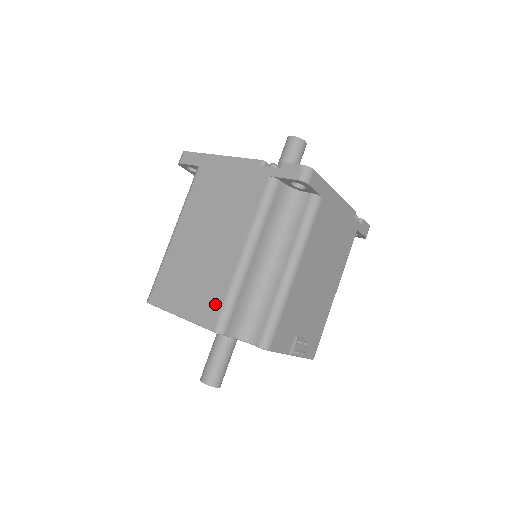
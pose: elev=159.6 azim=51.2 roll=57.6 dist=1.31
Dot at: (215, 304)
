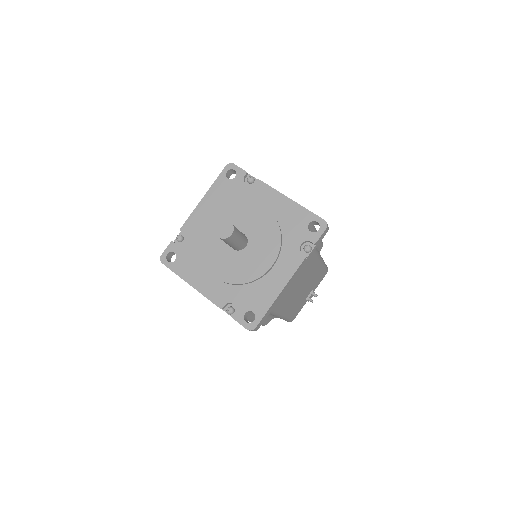
Dot at: occluded
